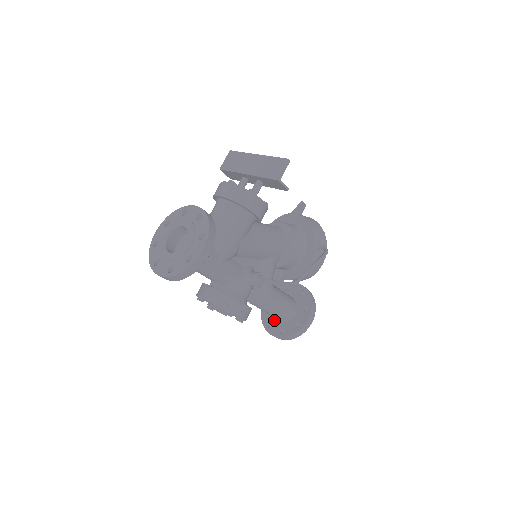
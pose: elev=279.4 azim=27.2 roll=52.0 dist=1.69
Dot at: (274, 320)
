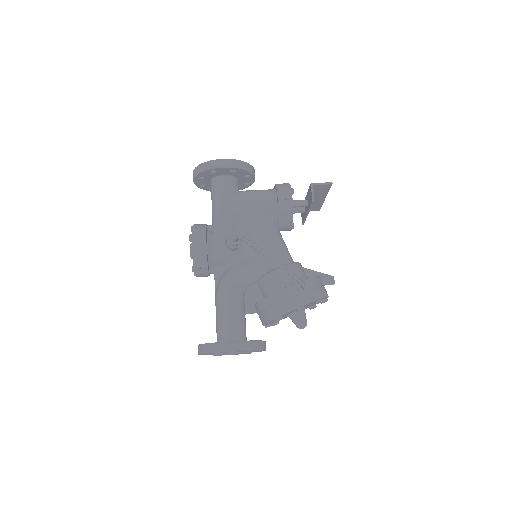
Dot at: occluded
